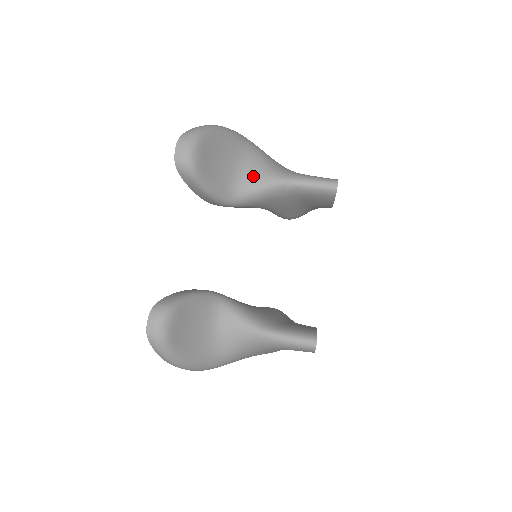
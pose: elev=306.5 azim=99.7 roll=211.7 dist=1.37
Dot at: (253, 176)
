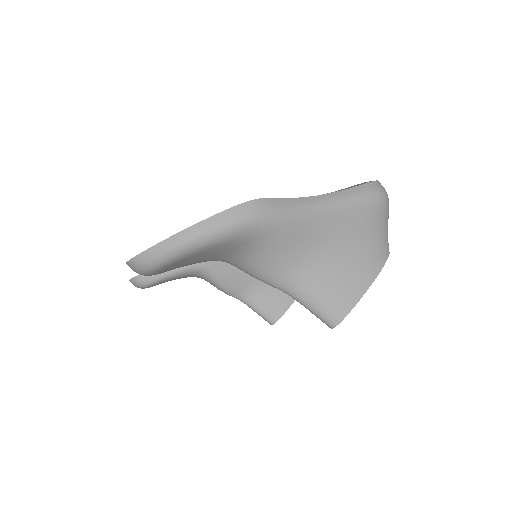
Dot at: (243, 266)
